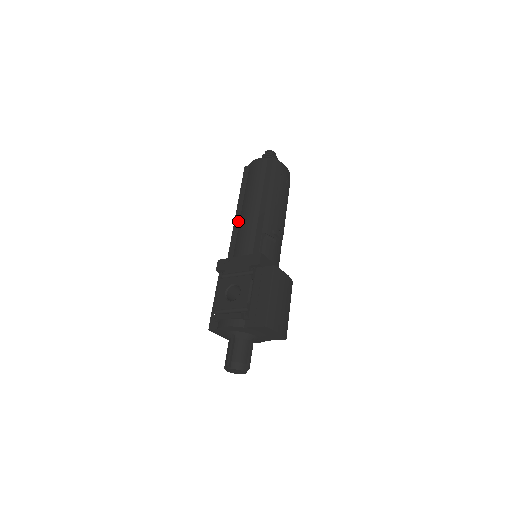
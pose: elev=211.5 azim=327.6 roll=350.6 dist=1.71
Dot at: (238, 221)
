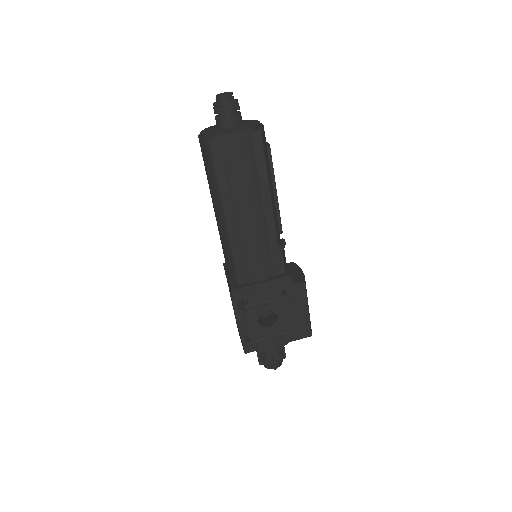
Dot at: (235, 233)
